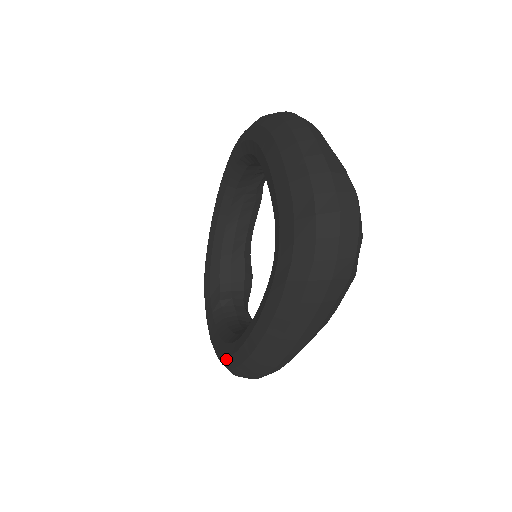
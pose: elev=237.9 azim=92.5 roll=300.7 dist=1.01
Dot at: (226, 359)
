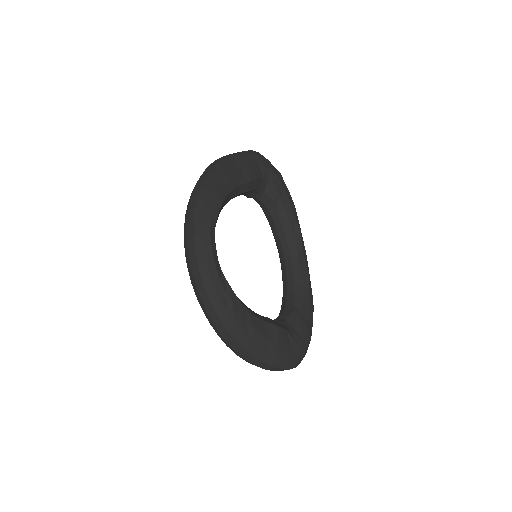
Dot at: occluded
